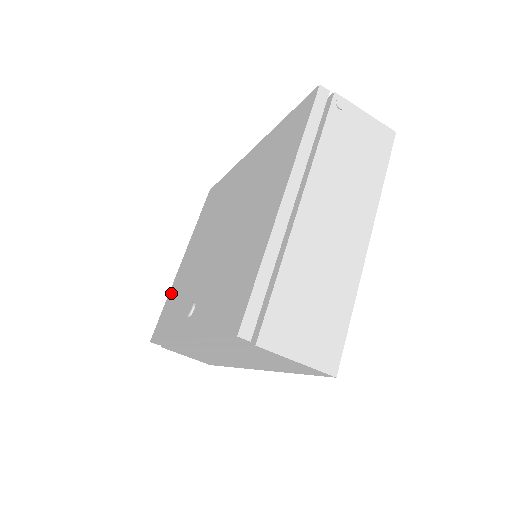
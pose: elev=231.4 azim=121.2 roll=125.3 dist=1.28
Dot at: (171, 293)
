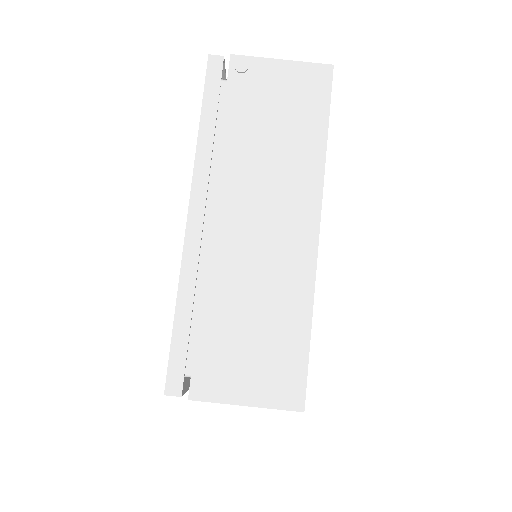
Dot at: occluded
